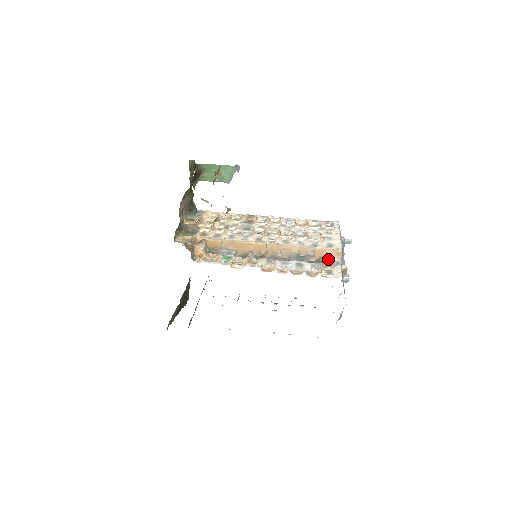
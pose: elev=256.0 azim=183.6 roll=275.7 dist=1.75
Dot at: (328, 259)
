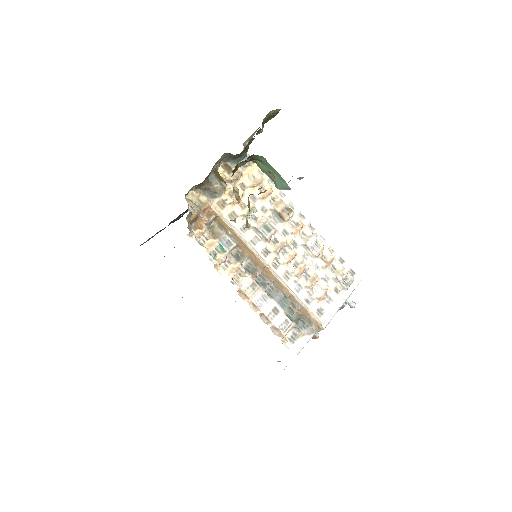
Dot at: (308, 321)
